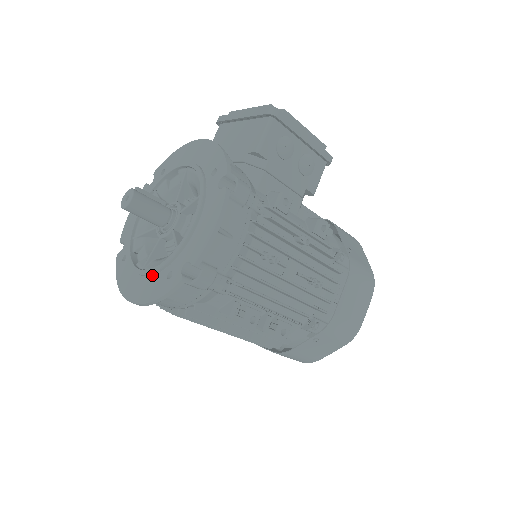
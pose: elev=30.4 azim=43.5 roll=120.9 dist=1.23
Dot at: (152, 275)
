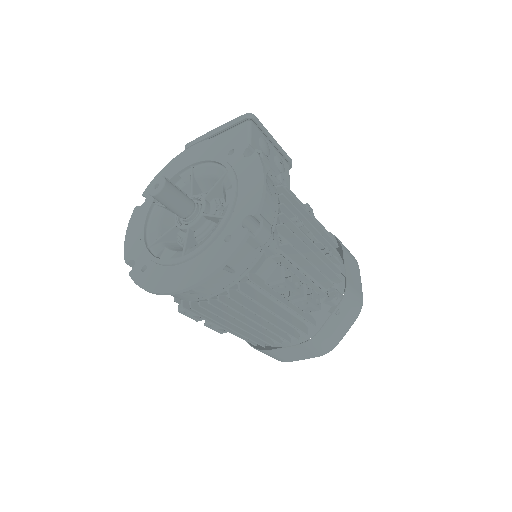
Dot at: (201, 253)
